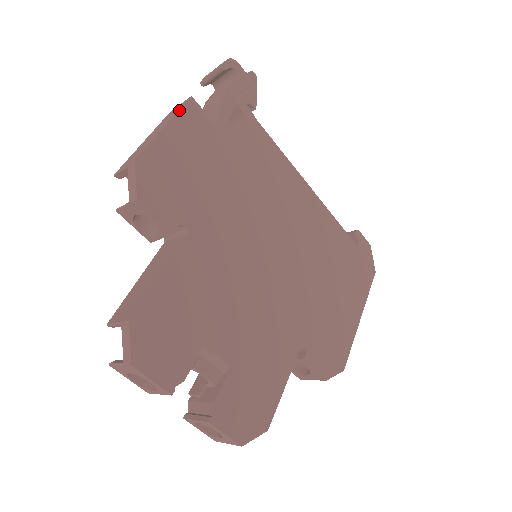
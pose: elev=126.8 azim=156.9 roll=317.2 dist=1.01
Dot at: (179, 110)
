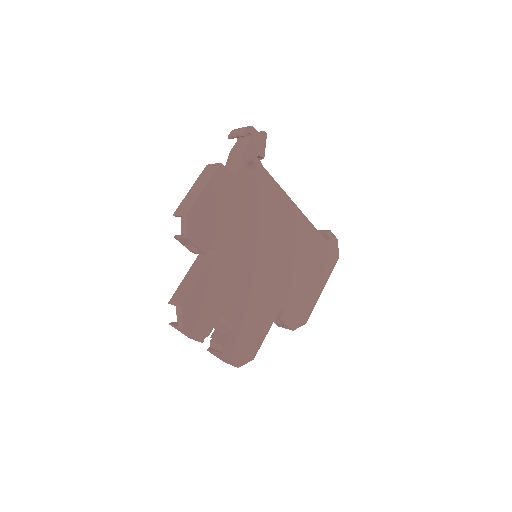
Dot at: (213, 175)
